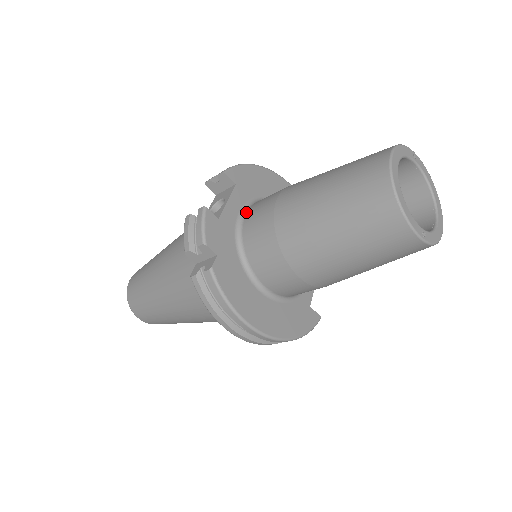
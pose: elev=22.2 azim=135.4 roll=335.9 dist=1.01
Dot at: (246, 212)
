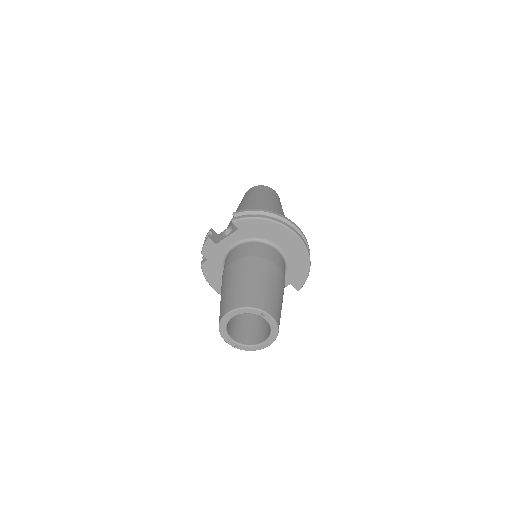
Dot at: (236, 246)
